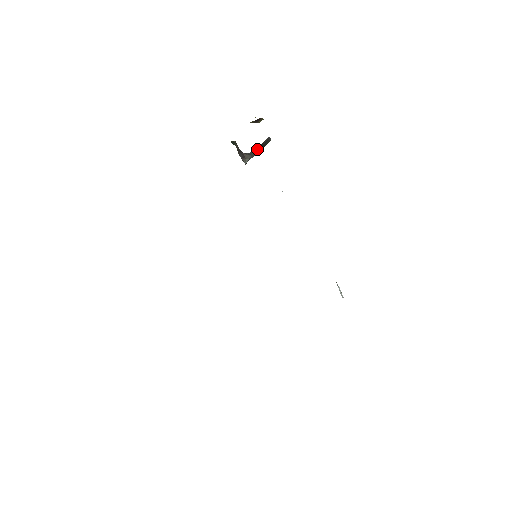
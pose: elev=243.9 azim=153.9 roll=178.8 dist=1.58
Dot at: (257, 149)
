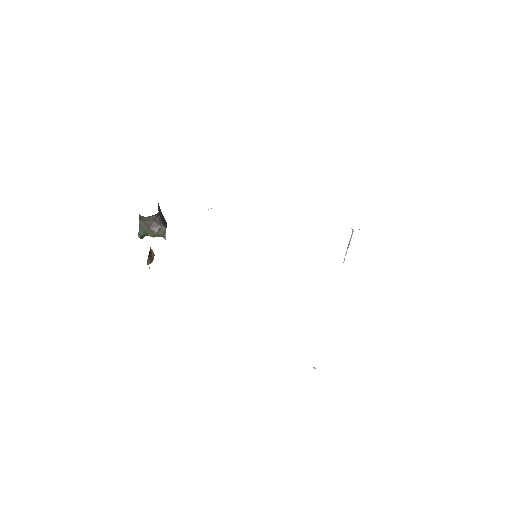
Dot at: (161, 219)
